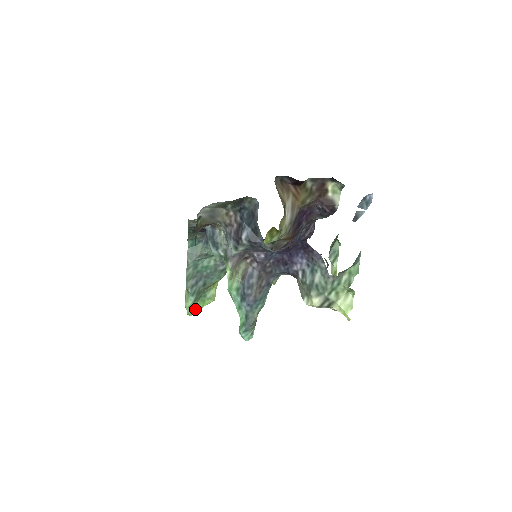
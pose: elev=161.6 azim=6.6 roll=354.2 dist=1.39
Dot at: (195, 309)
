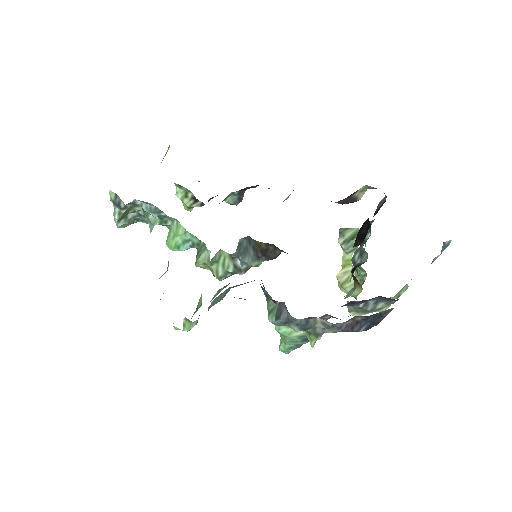
Dot at: occluded
